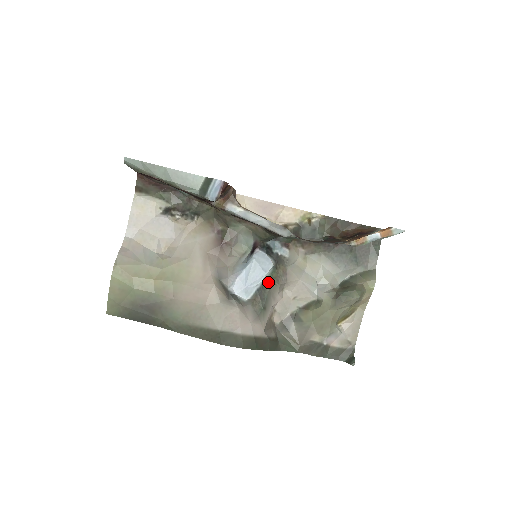
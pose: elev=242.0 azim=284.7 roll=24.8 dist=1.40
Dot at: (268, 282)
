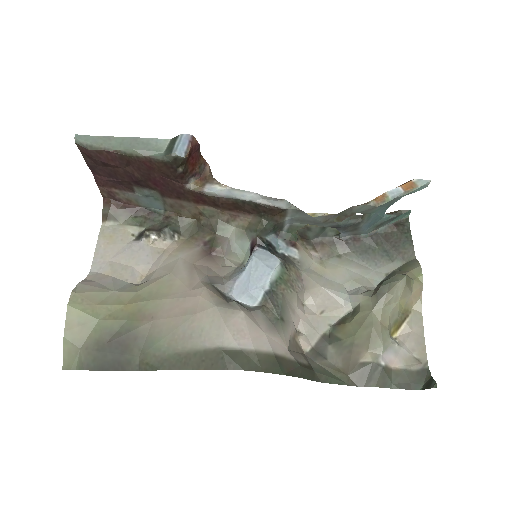
Dot at: (279, 285)
